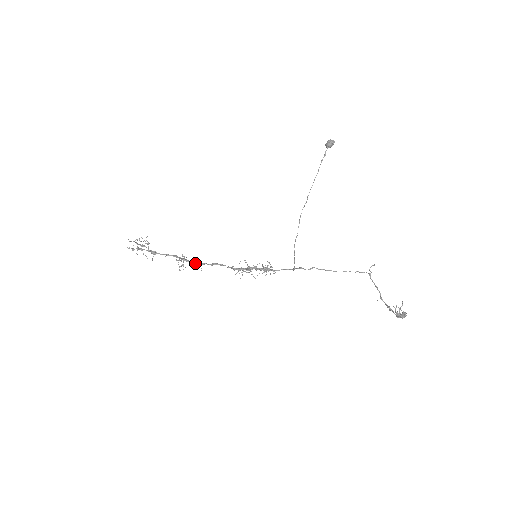
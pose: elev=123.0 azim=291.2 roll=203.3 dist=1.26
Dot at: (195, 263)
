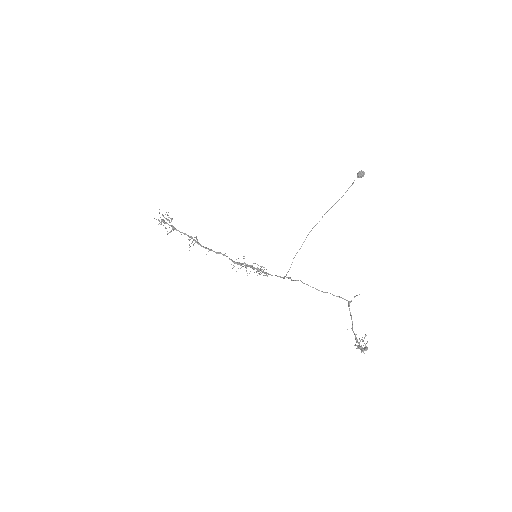
Dot at: (204, 247)
